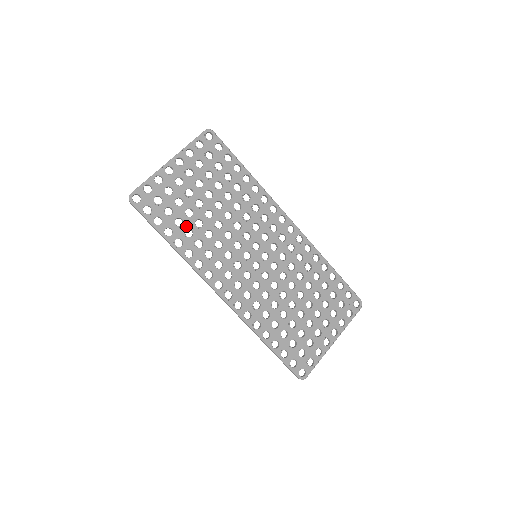
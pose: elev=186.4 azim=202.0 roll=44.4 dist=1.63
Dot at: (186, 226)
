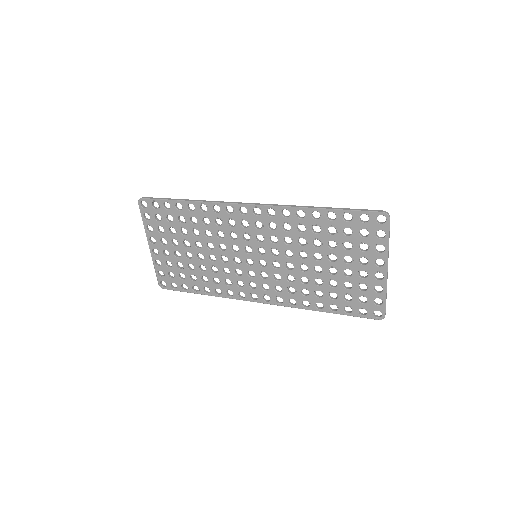
Dot at: (199, 277)
